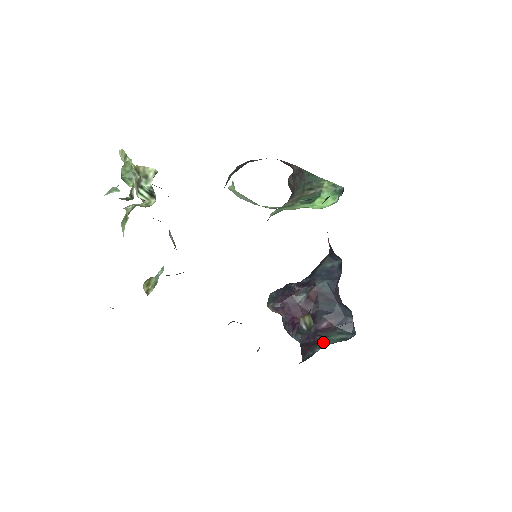
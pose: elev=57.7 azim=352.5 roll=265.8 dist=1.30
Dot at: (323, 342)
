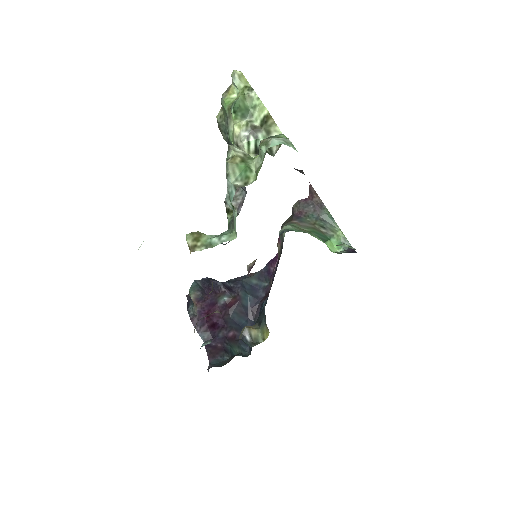
Dot at: (230, 351)
